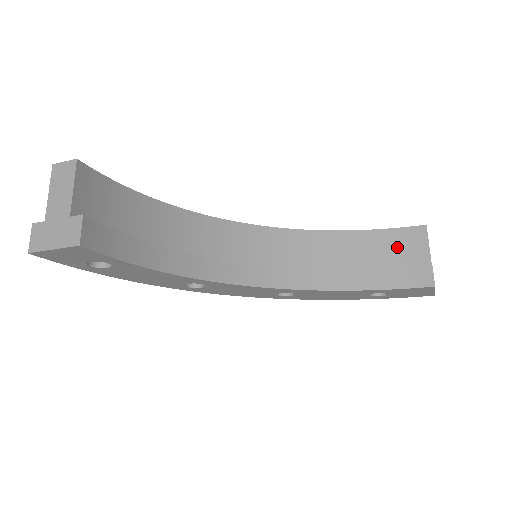
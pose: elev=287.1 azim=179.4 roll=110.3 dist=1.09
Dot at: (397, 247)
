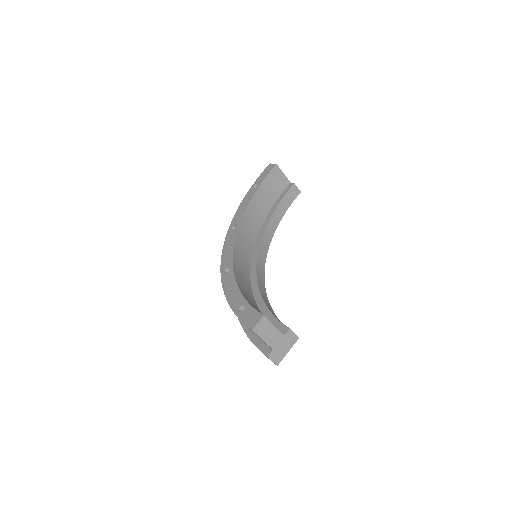
Dot at: (273, 186)
